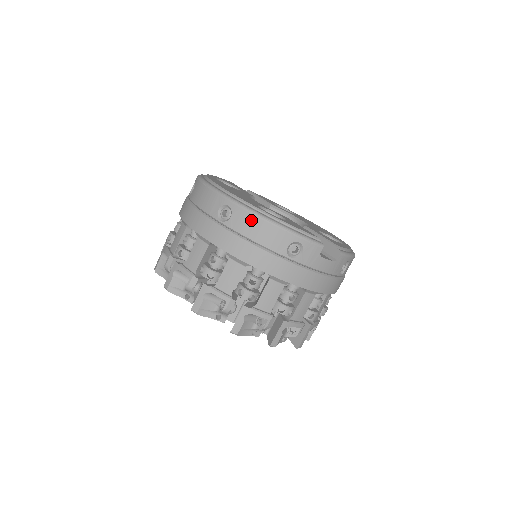
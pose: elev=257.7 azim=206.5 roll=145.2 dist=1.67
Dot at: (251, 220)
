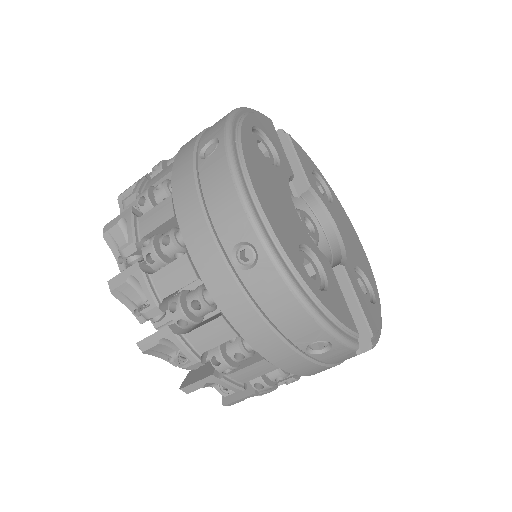
Dot at: (280, 292)
